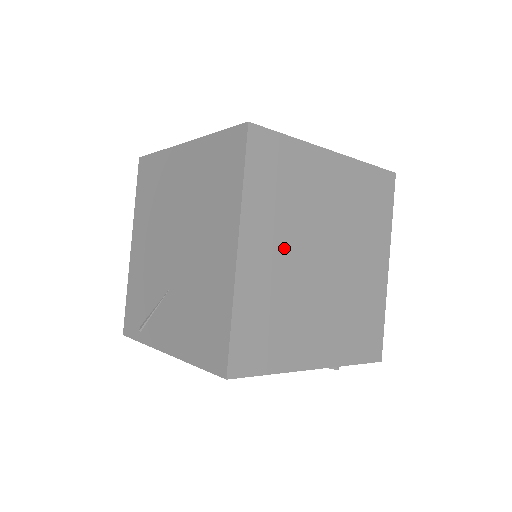
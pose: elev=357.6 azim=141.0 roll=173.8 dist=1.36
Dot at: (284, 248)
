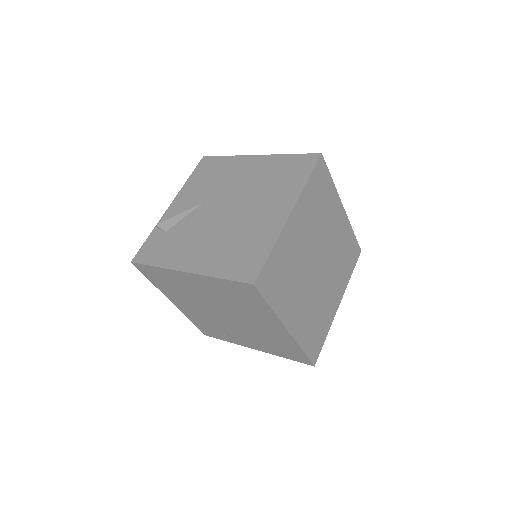
Dot at: (301, 295)
